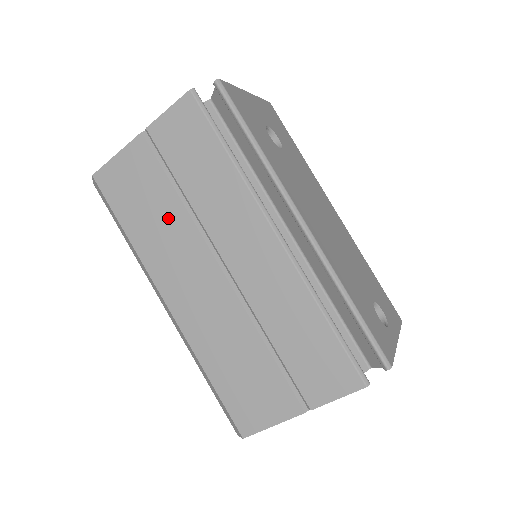
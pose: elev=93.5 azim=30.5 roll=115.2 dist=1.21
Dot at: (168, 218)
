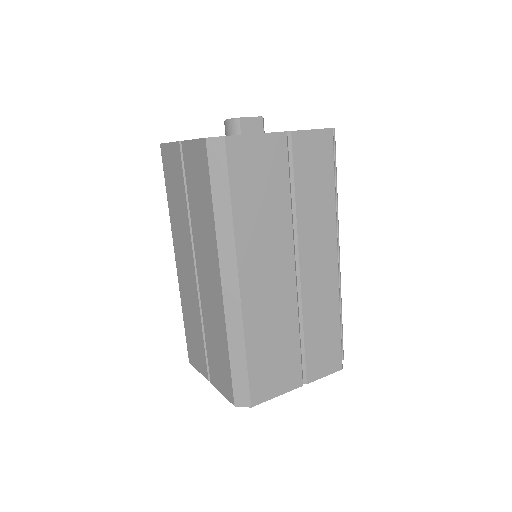
Dot at: (275, 211)
